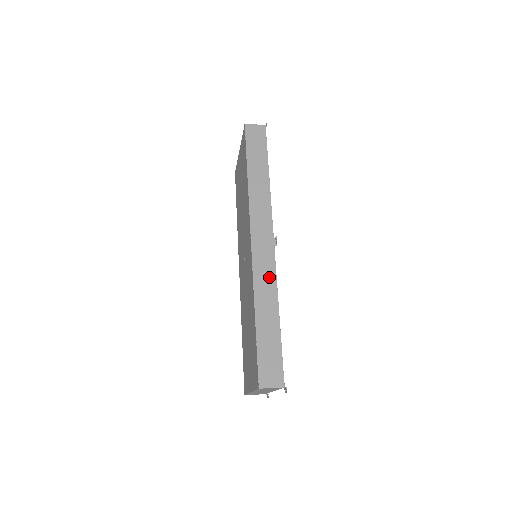
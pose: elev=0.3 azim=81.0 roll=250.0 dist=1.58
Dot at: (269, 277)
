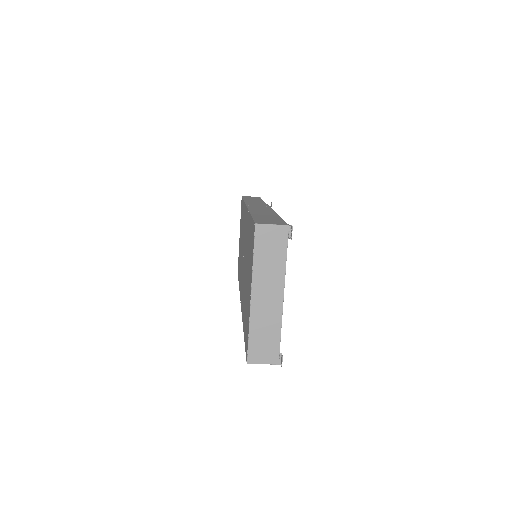
Dot at: (265, 210)
